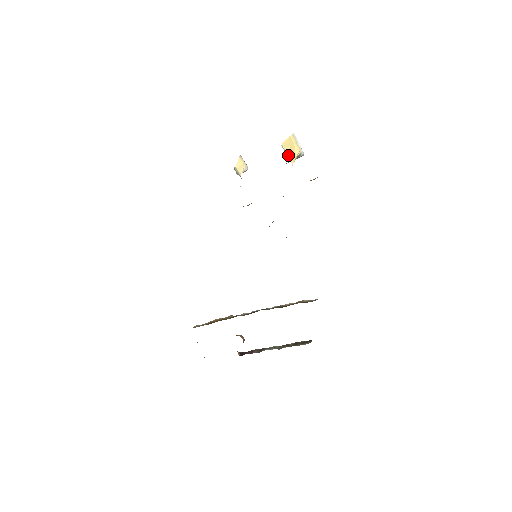
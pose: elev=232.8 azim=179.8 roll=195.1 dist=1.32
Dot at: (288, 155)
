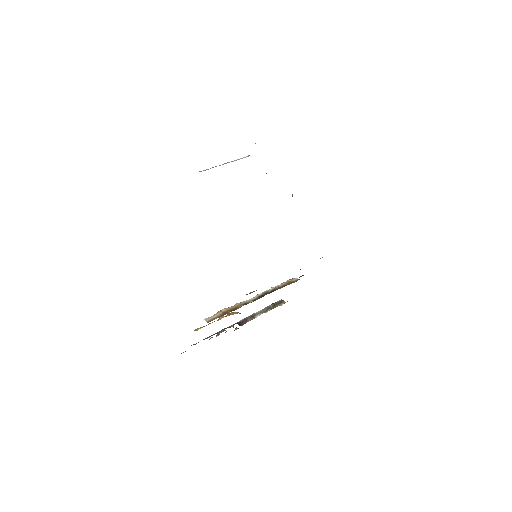
Dot at: occluded
